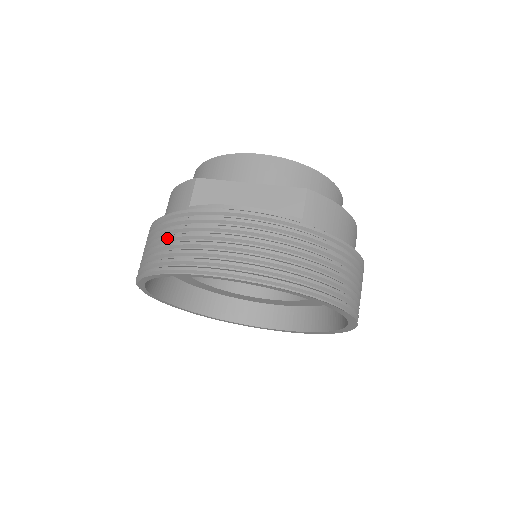
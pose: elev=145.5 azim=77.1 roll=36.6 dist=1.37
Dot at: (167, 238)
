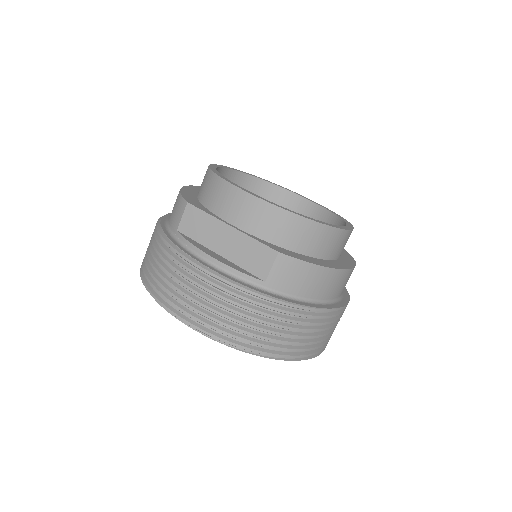
Dot at: (153, 258)
